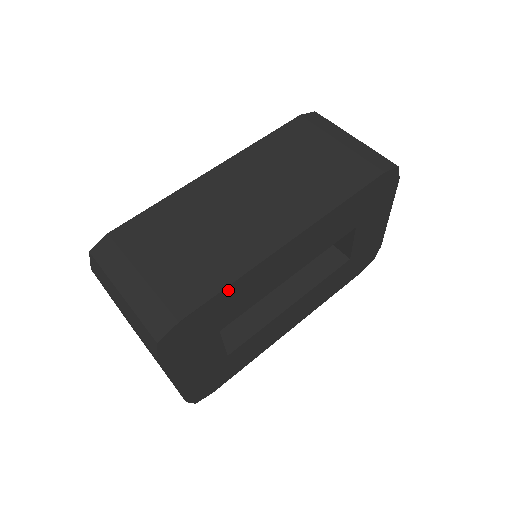
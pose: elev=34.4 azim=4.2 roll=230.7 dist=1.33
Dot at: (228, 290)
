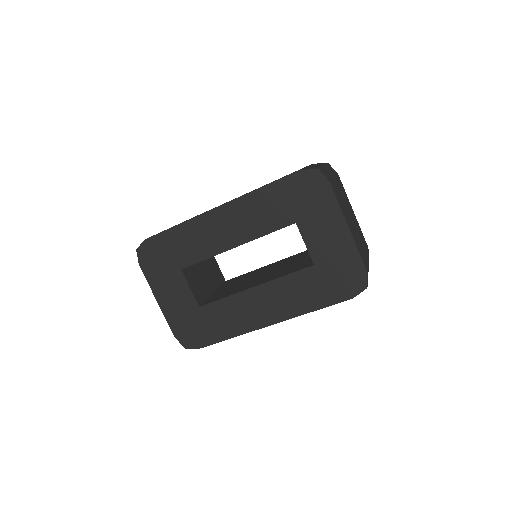
Dot at: (176, 230)
